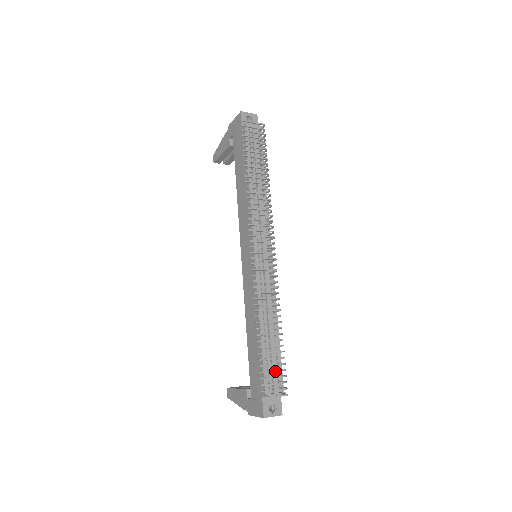
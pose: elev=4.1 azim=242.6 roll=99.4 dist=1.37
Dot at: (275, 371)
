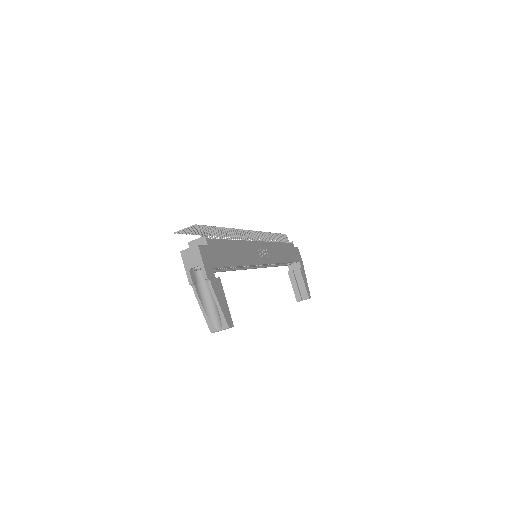
Dot at: (198, 229)
